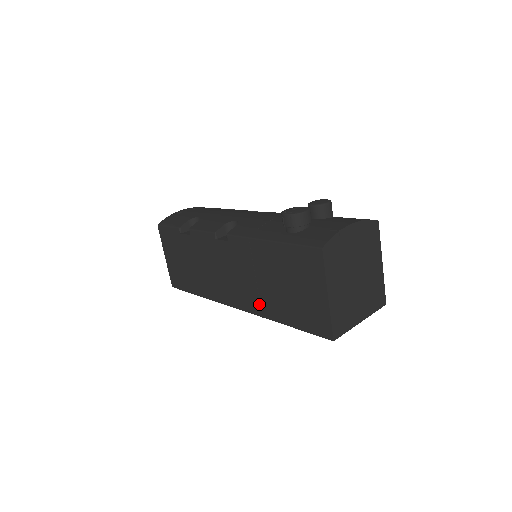
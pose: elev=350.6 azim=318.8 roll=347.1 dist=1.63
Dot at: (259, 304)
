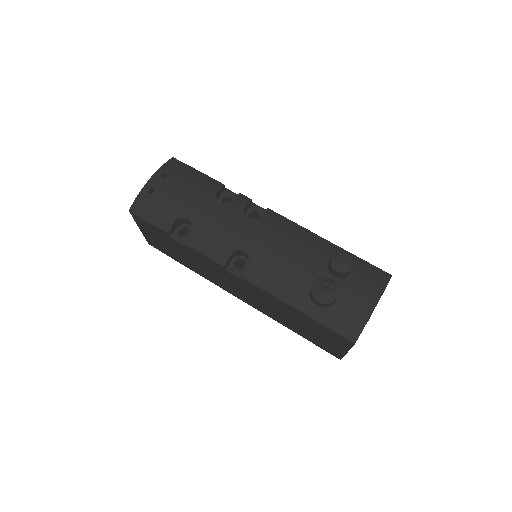
Dot at: (269, 314)
